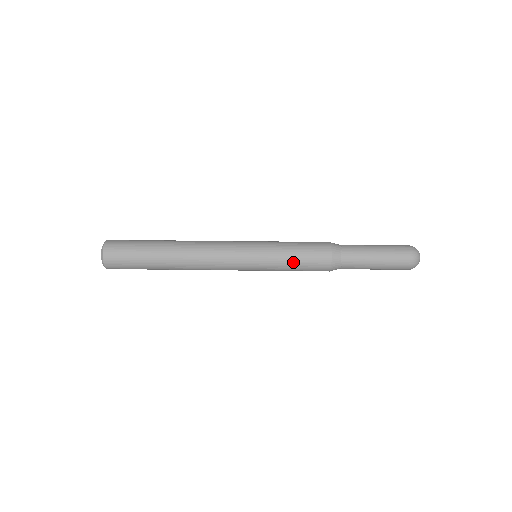
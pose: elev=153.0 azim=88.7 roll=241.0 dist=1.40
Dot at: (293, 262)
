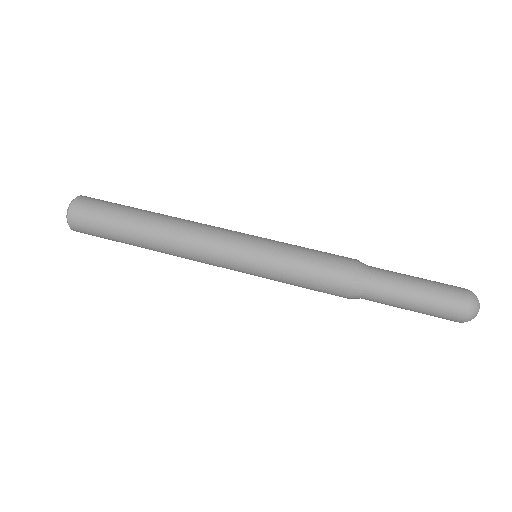
Dot at: (298, 286)
